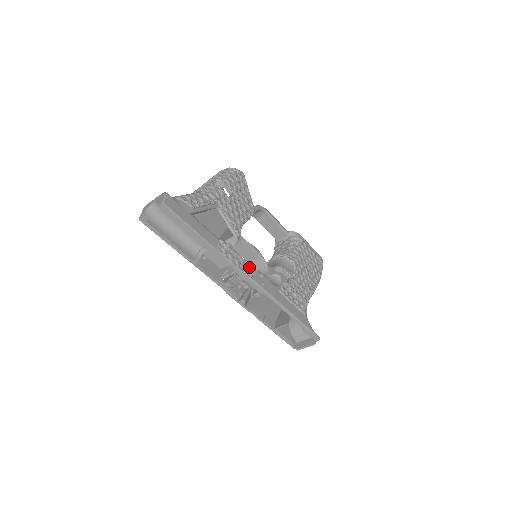
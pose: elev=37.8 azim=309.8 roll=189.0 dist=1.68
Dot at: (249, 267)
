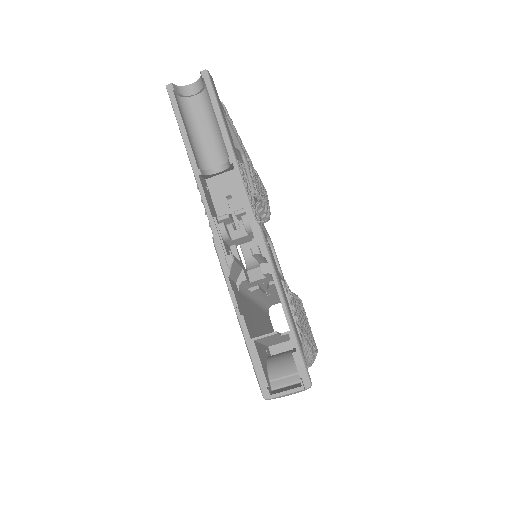
Dot at: occluded
